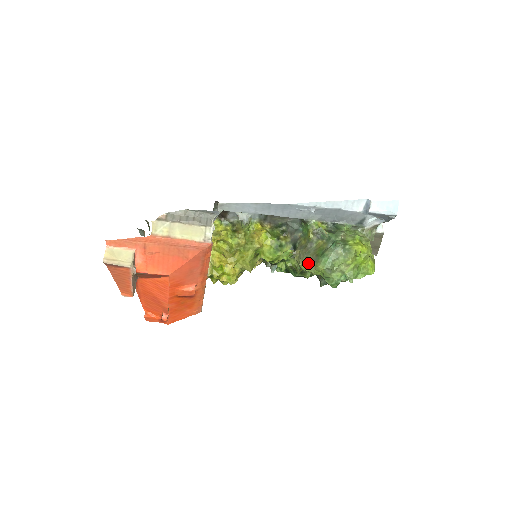
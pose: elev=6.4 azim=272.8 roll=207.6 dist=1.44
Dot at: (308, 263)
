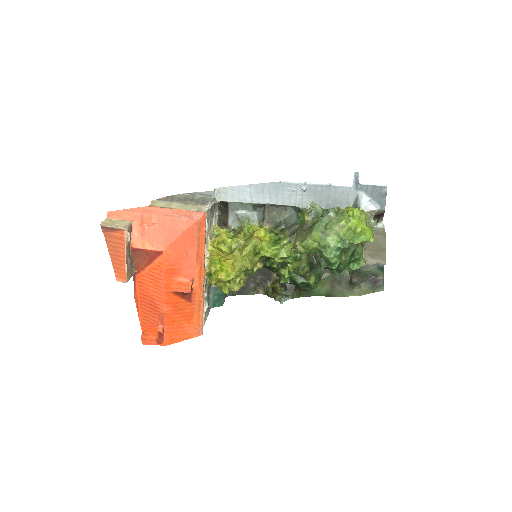
Dot at: (304, 237)
